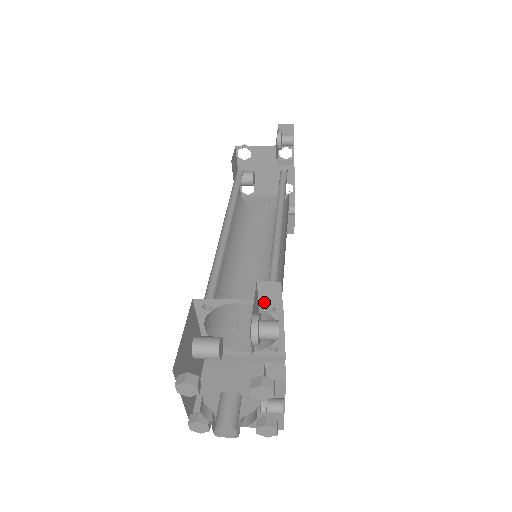
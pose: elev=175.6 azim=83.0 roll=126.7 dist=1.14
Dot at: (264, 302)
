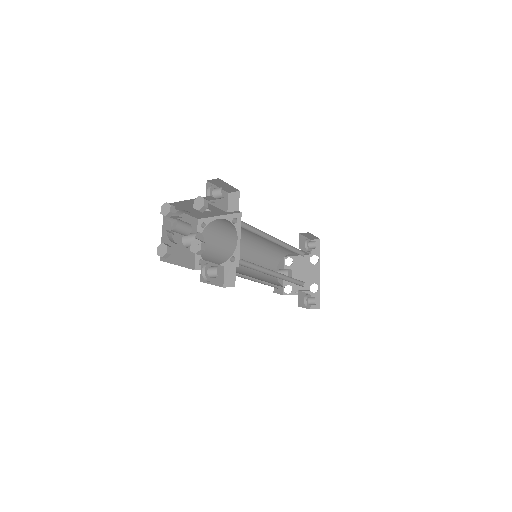
Dot at: (230, 209)
